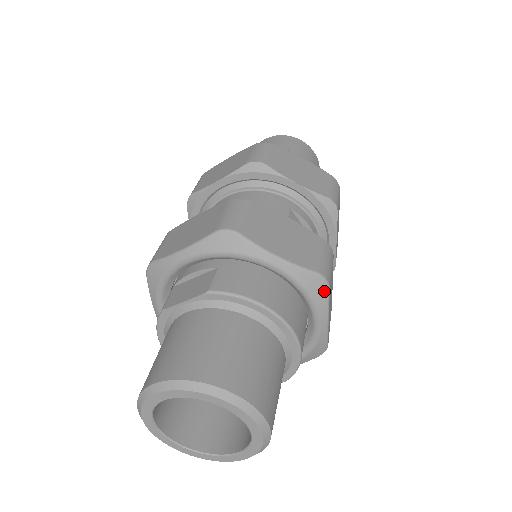
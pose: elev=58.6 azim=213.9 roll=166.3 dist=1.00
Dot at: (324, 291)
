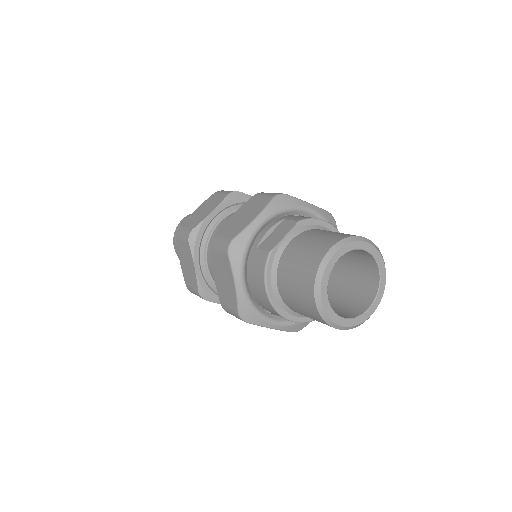
Dot at: (335, 224)
